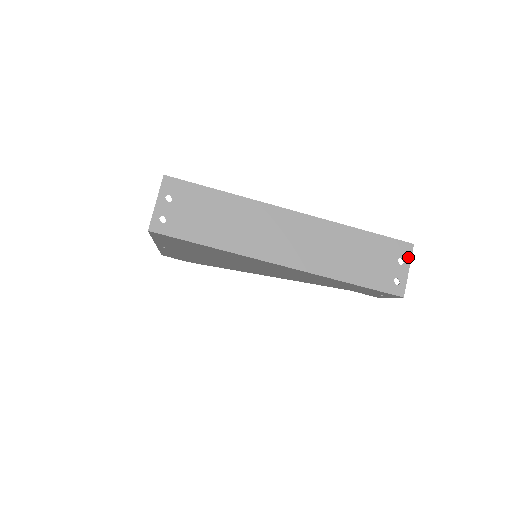
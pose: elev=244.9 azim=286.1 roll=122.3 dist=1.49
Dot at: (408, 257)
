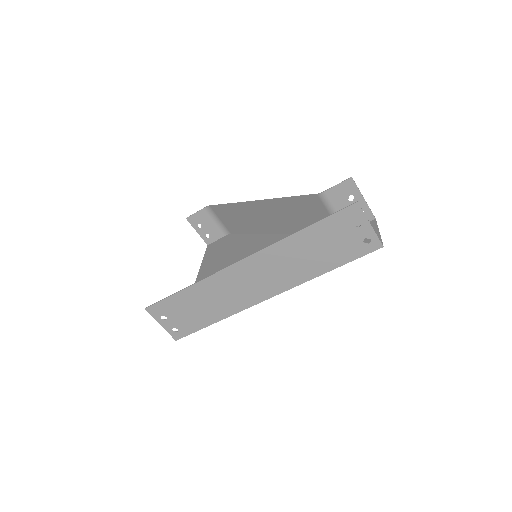
Dot at: (361, 216)
